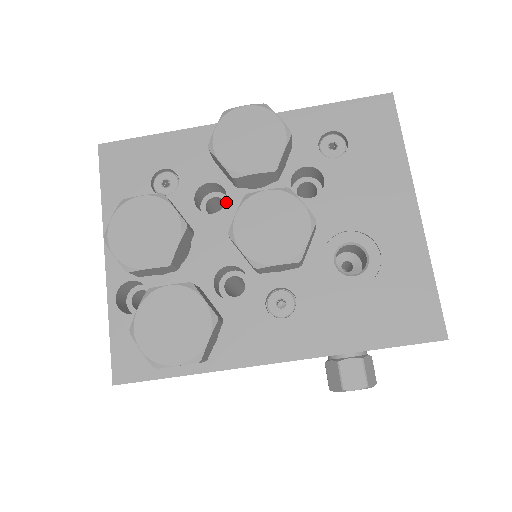
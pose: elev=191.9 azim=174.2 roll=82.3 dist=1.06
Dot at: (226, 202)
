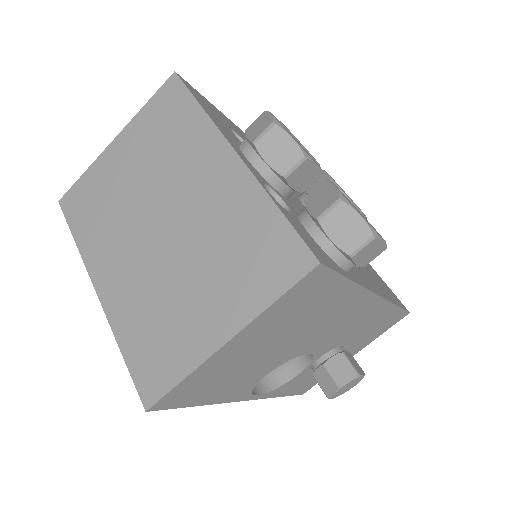
Dot at: occluded
